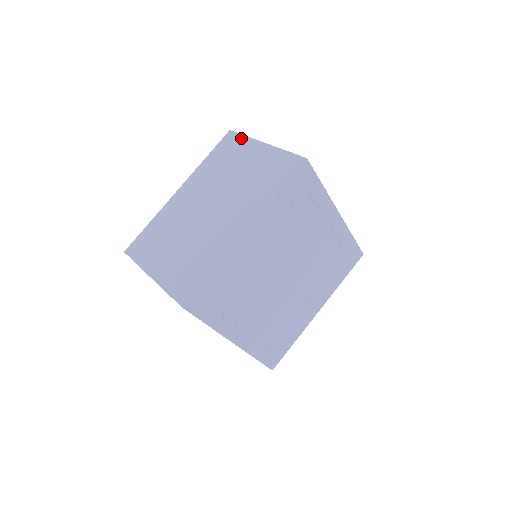
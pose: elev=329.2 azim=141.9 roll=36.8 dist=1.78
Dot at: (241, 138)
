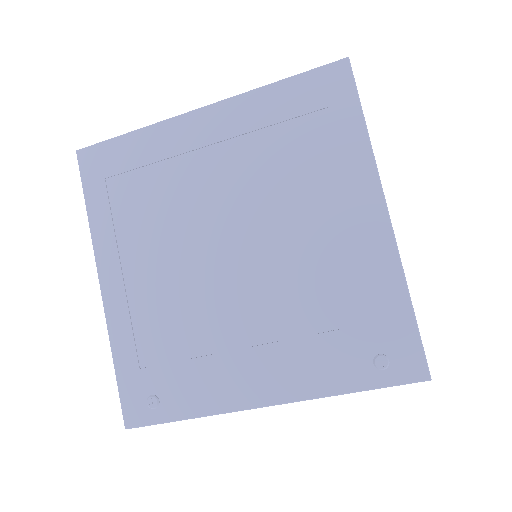
Dot at: occluded
